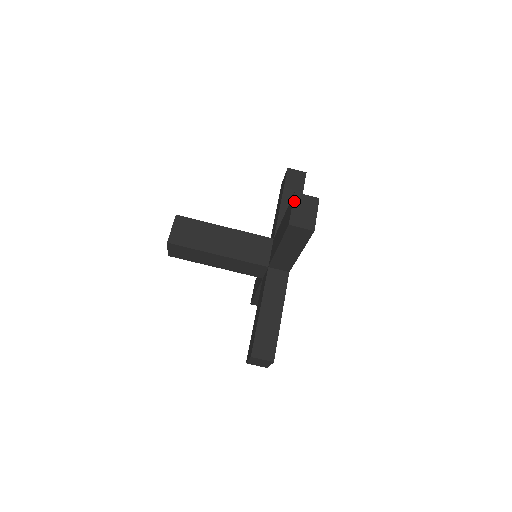
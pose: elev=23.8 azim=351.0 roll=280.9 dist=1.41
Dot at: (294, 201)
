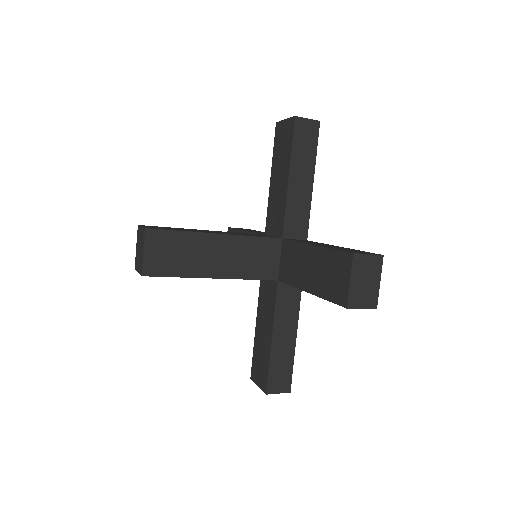
Dot at: (353, 269)
